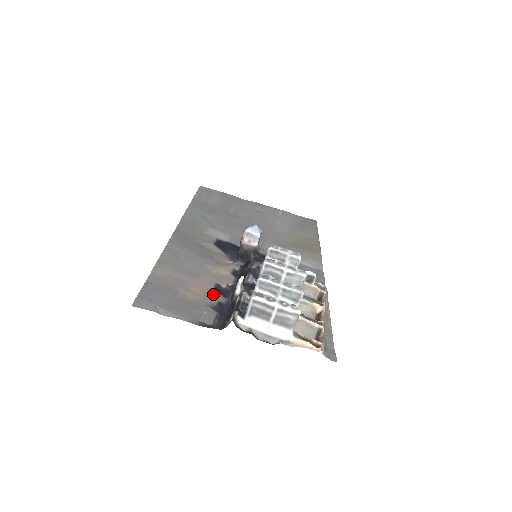
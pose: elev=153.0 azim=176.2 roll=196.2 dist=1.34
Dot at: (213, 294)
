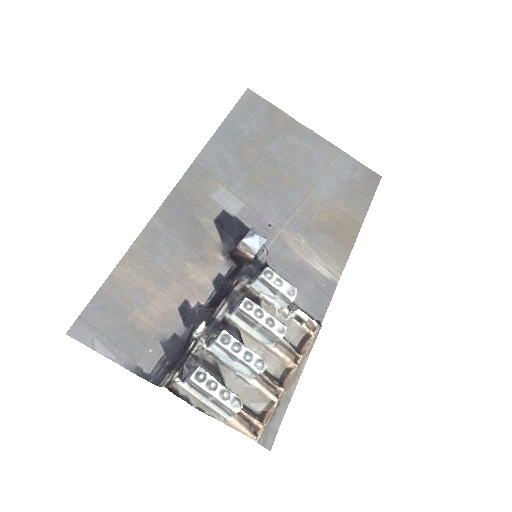
Dot at: (173, 319)
